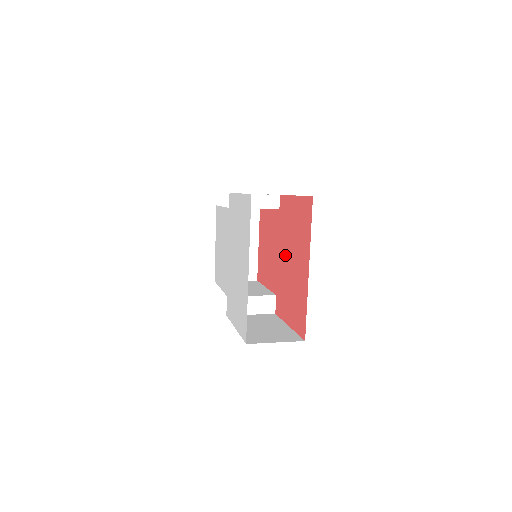
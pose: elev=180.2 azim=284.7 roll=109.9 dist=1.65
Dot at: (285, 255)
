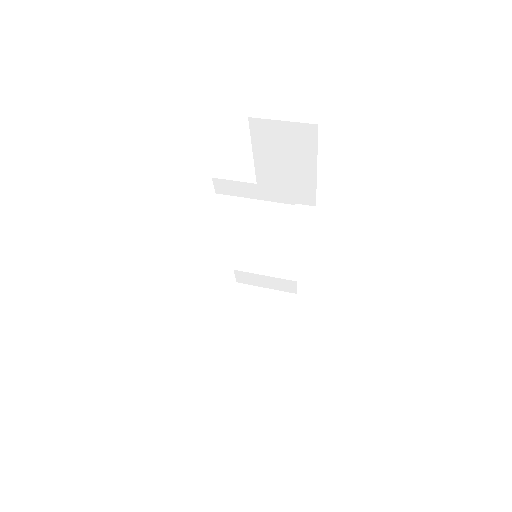
Dot at: occluded
